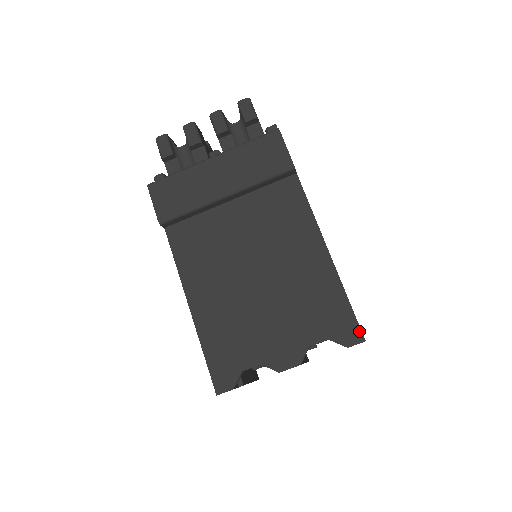
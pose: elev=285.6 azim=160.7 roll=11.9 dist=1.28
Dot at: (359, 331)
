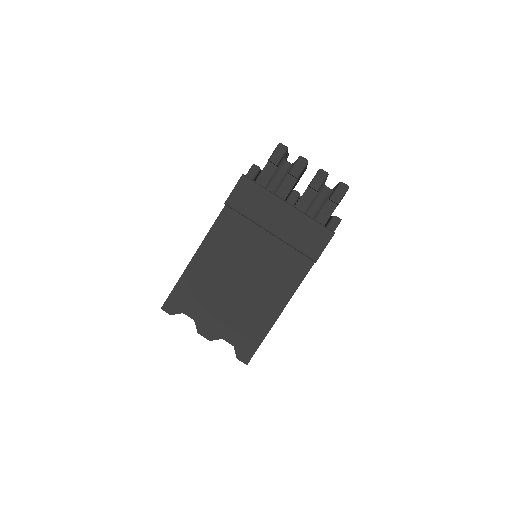
Dot at: (250, 359)
